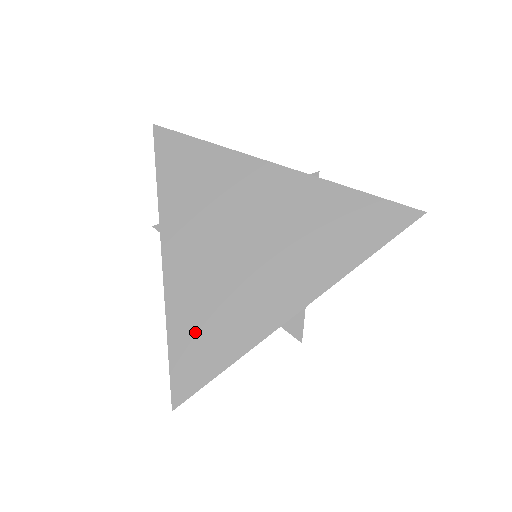
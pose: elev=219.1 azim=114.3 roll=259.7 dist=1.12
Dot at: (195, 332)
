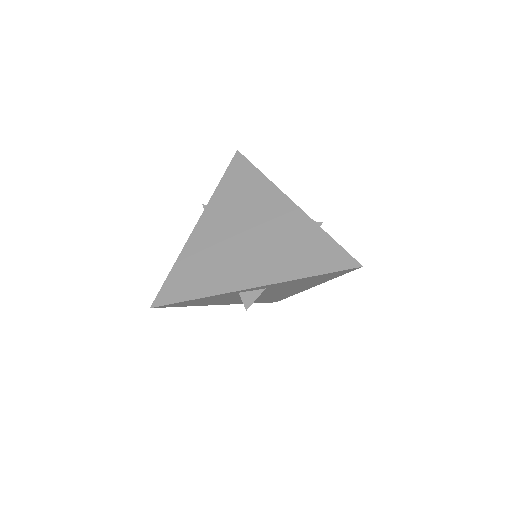
Dot at: (189, 272)
